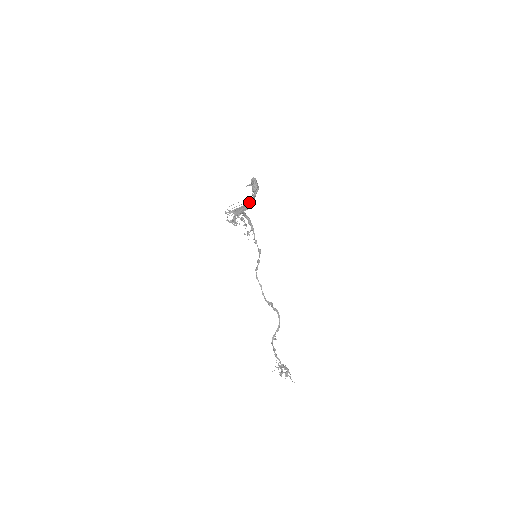
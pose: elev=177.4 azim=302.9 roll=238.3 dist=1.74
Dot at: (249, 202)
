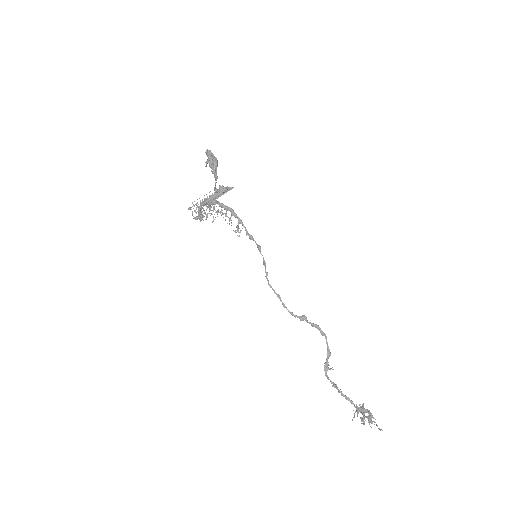
Dot at: (215, 185)
